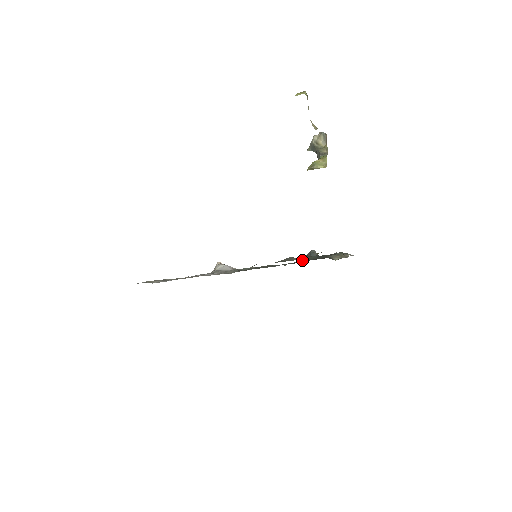
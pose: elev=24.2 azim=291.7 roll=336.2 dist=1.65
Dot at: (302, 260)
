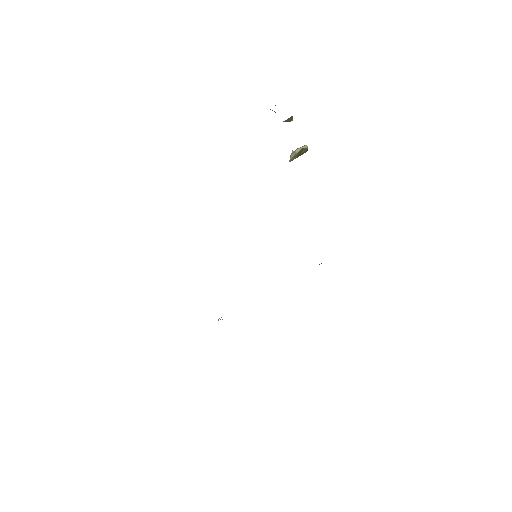
Dot at: occluded
